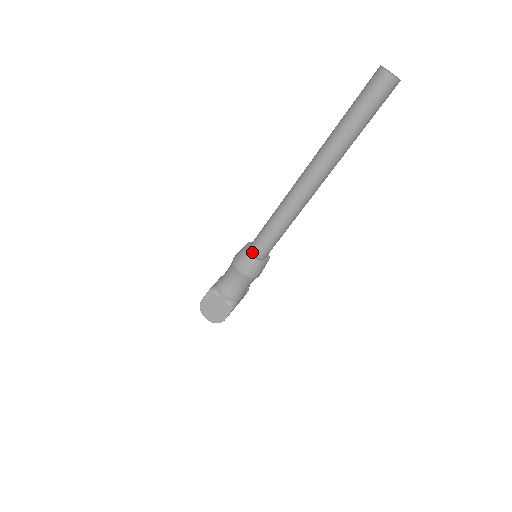
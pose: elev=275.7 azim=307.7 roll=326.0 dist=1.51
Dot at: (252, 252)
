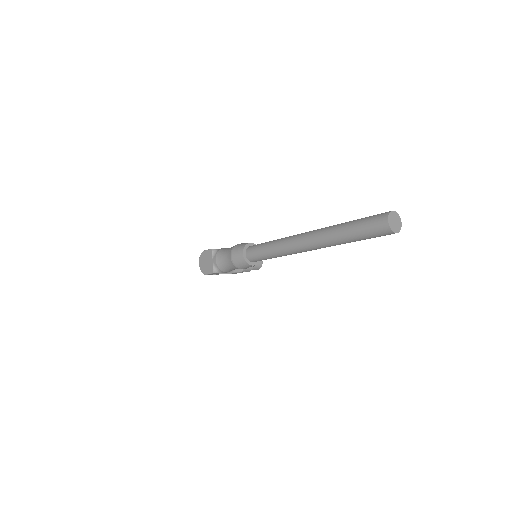
Dot at: (246, 251)
